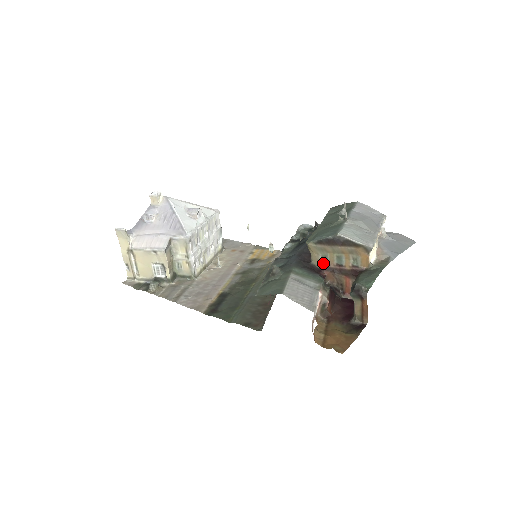
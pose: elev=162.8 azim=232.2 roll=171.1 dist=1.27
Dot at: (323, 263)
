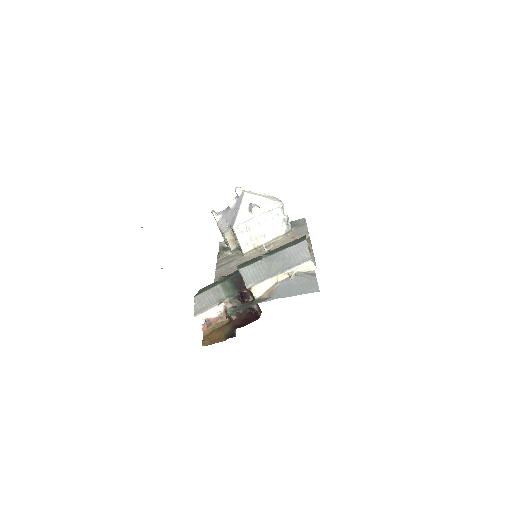
Dot at: occluded
